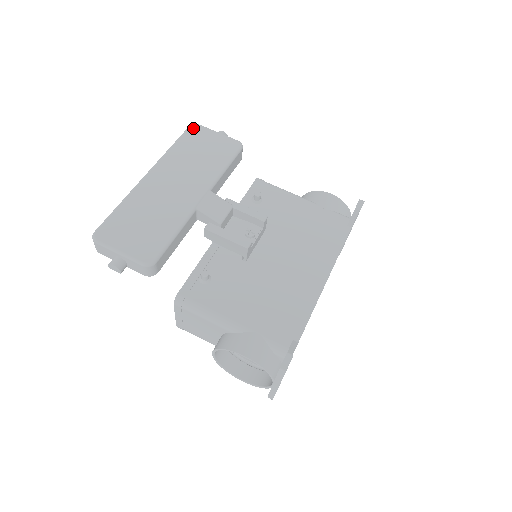
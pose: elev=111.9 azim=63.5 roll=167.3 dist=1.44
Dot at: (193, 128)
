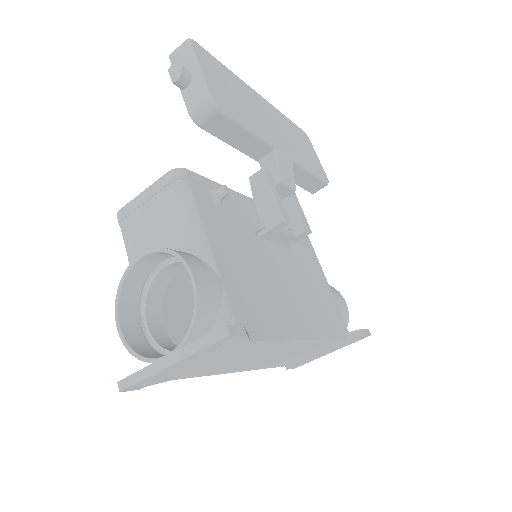
Dot at: (305, 134)
